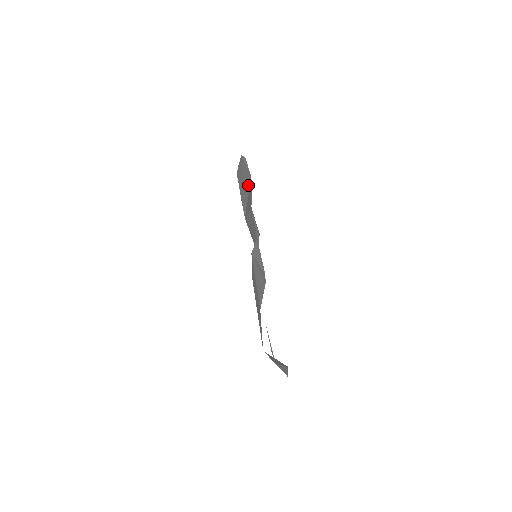
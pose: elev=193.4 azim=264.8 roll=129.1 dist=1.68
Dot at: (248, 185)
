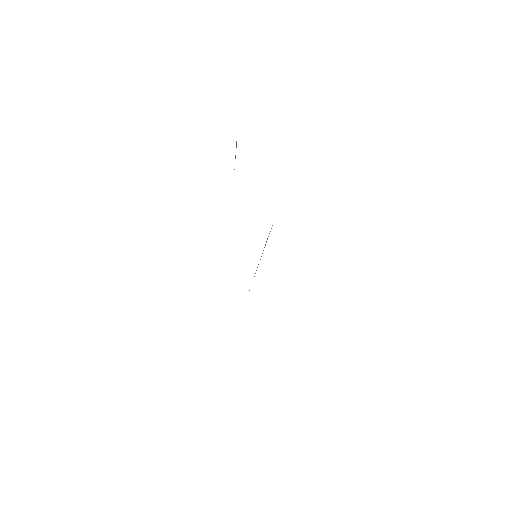
Dot at: occluded
